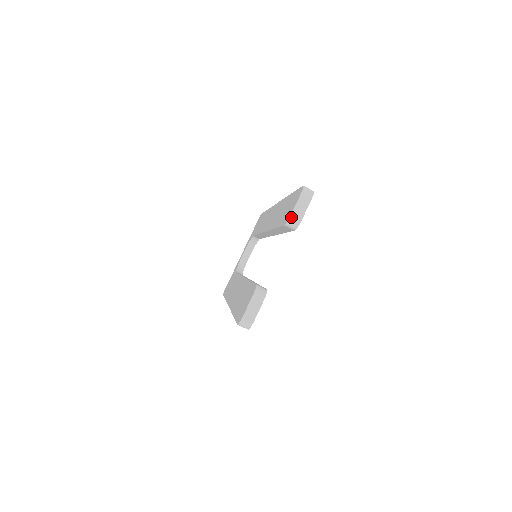
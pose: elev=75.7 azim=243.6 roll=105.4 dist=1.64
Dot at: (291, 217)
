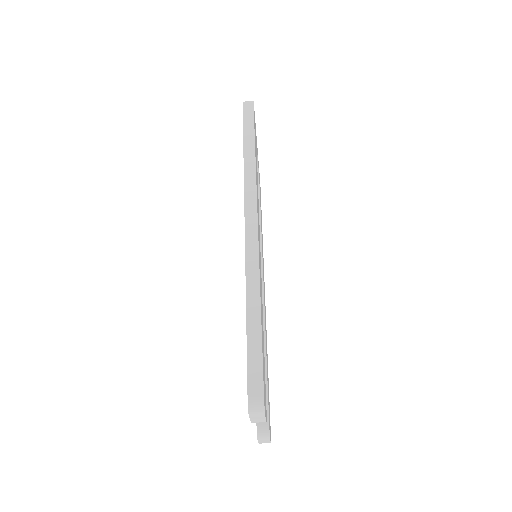
Dot at: occluded
